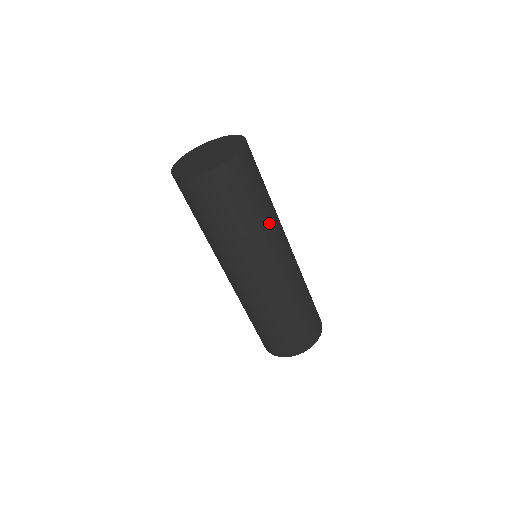
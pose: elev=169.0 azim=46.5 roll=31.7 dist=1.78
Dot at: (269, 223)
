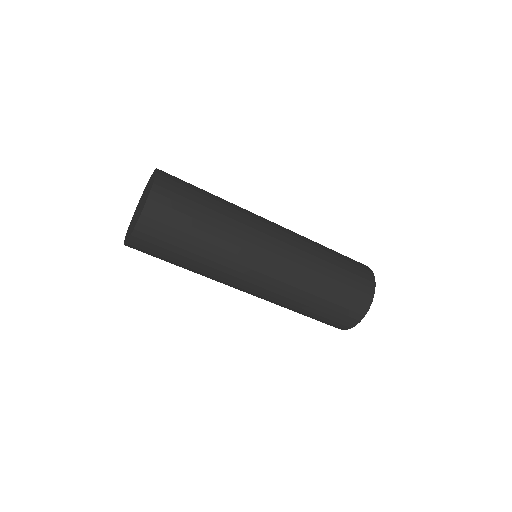
Dot at: (224, 245)
